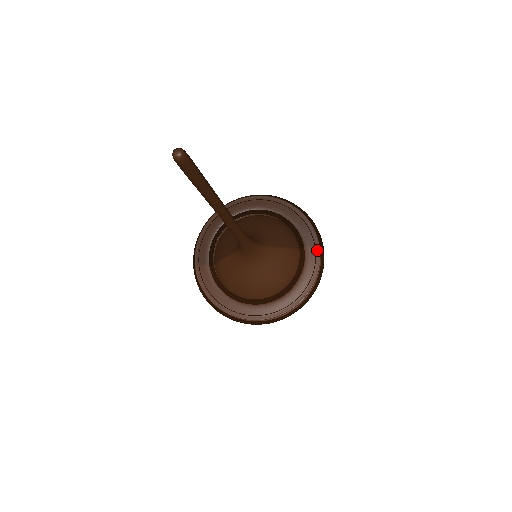
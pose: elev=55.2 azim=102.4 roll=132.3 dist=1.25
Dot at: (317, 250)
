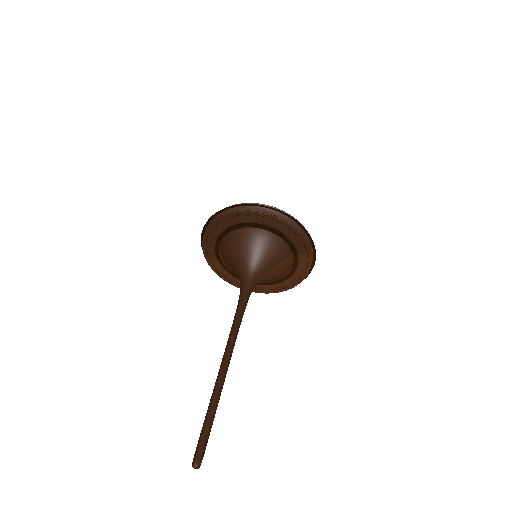
Dot at: (309, 256)
